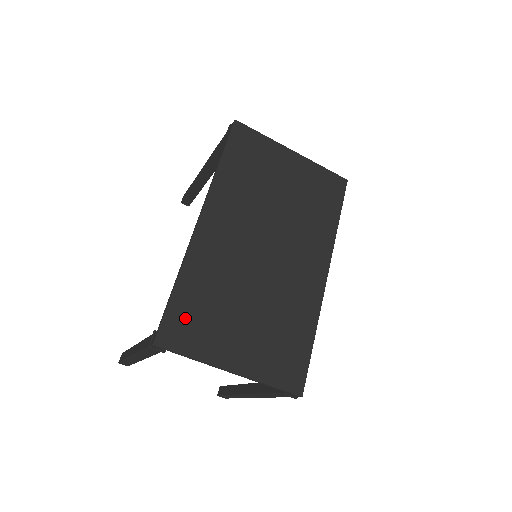
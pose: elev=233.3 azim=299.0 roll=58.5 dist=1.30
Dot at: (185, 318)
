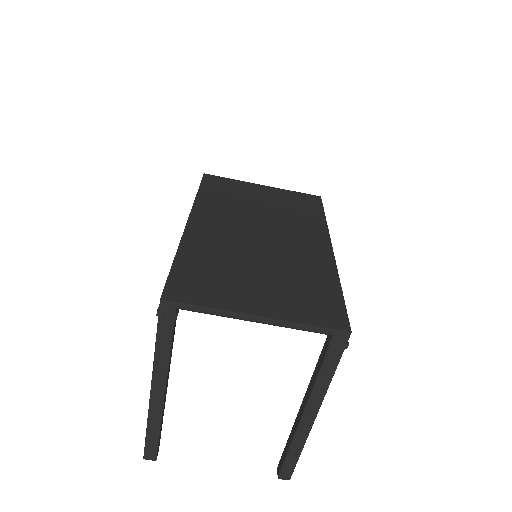
Dot at: (191, 280)
